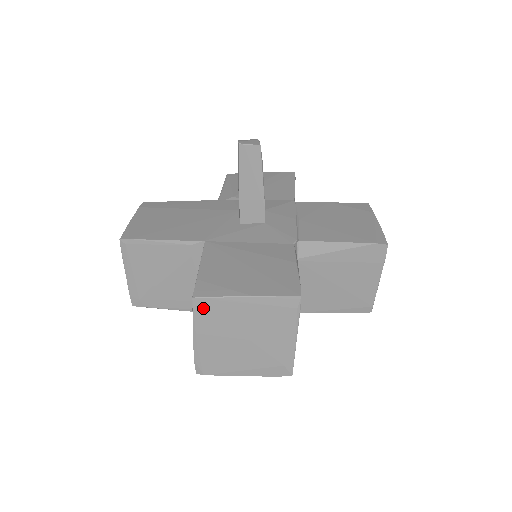
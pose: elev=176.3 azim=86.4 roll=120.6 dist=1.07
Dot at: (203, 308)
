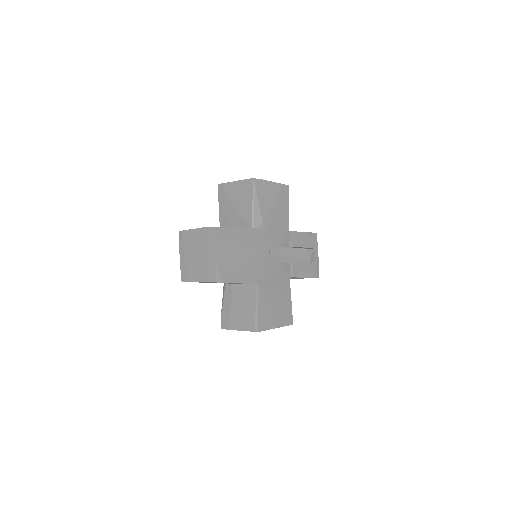
Dot at: occluded
